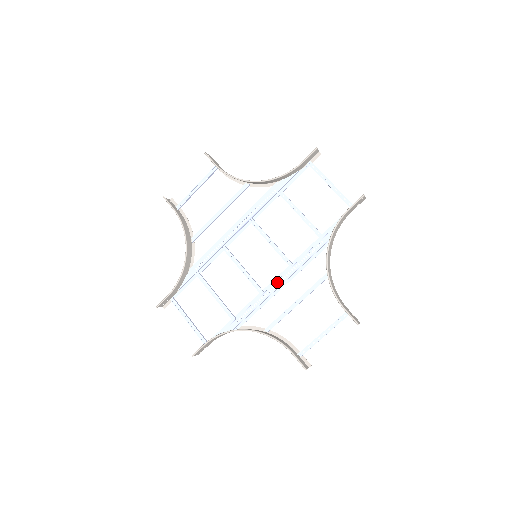
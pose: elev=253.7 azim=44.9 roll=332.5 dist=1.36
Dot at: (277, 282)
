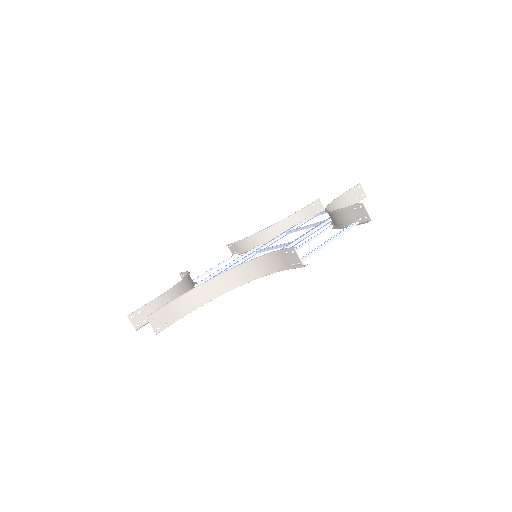
Dot at: occluded
